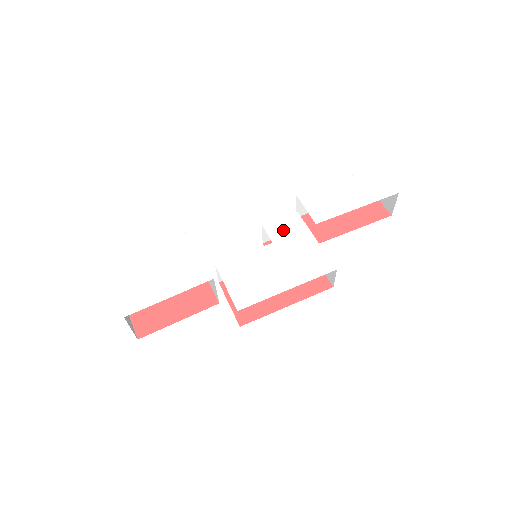
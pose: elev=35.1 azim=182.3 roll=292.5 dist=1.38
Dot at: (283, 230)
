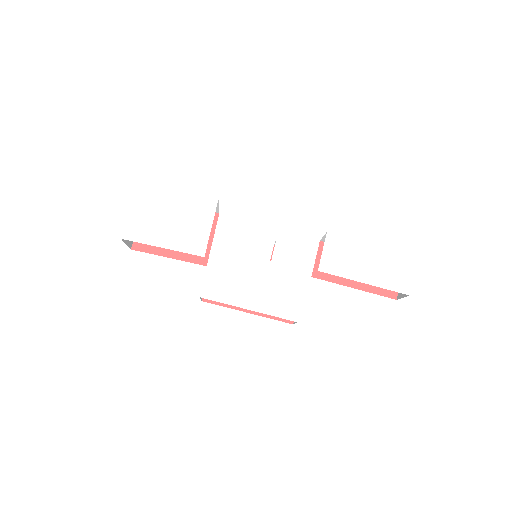
Dot at: (288, 256)
